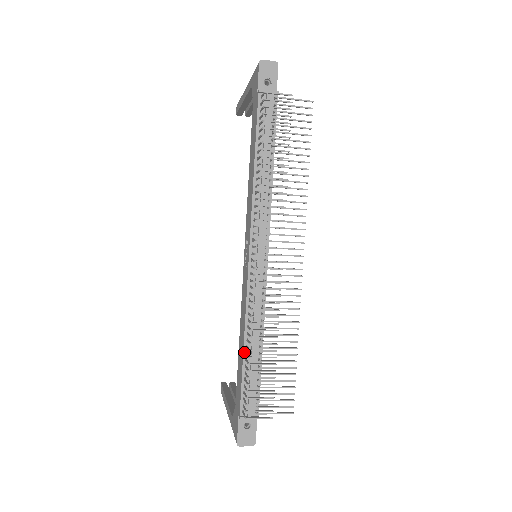
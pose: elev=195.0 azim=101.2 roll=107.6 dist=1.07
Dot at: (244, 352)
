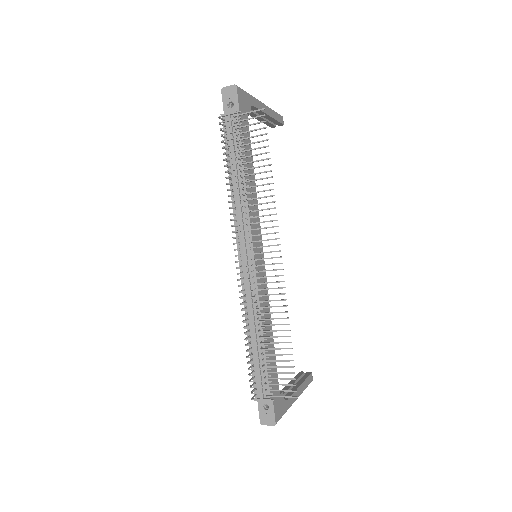
Dot at: (249, 341)
